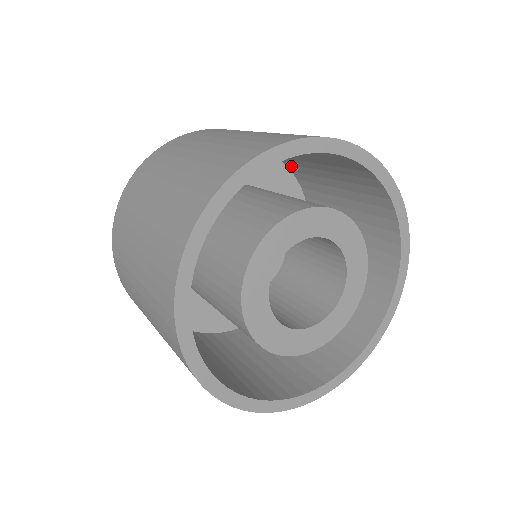
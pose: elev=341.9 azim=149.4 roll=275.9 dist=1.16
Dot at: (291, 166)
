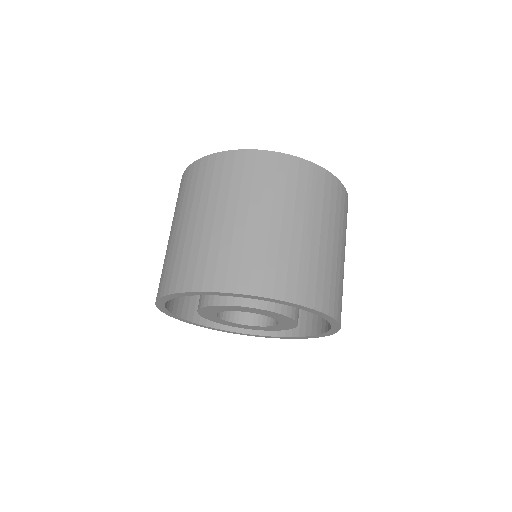
Dot at: occluded
